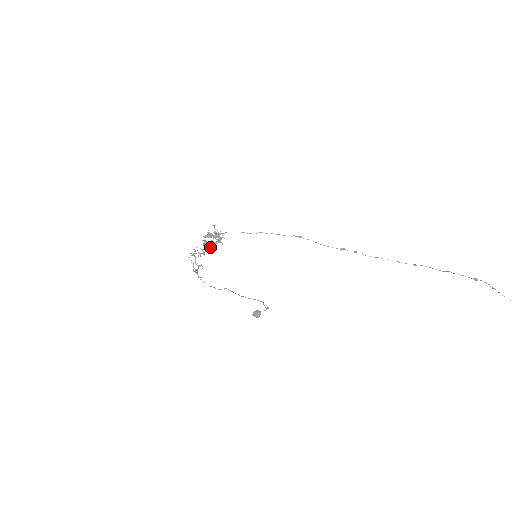
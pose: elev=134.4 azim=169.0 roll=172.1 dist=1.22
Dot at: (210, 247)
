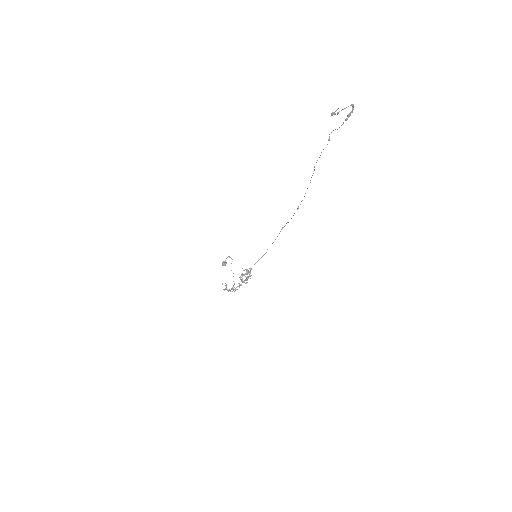
Dot at: (246, 280)
